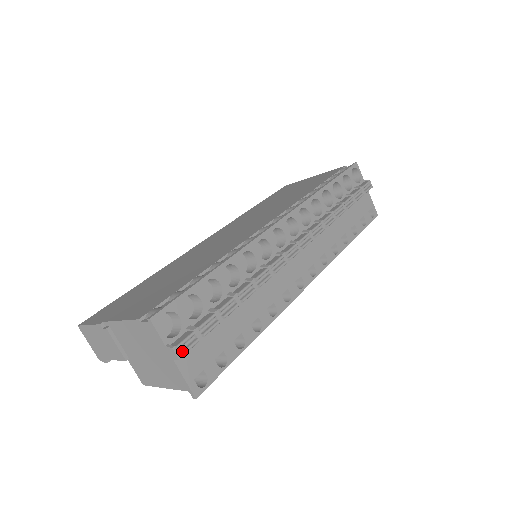
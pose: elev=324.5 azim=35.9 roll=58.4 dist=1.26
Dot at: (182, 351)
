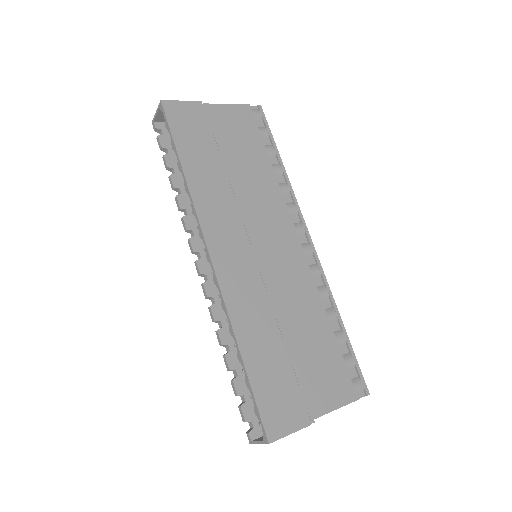
Dot at: occluded
